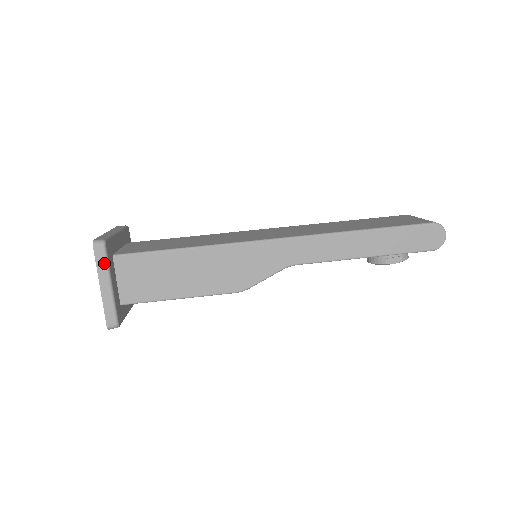
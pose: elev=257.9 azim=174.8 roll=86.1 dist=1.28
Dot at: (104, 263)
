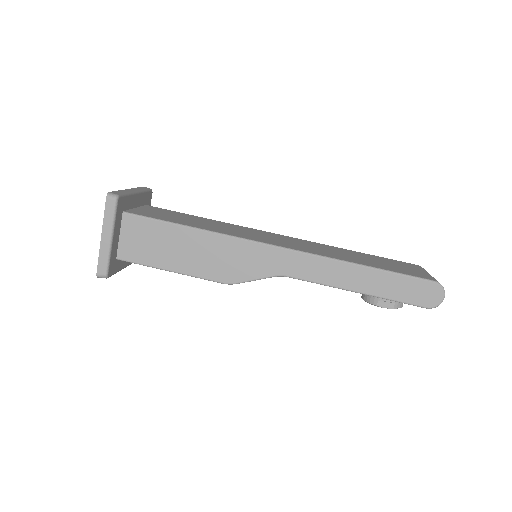
Dot at: (111, 216)
